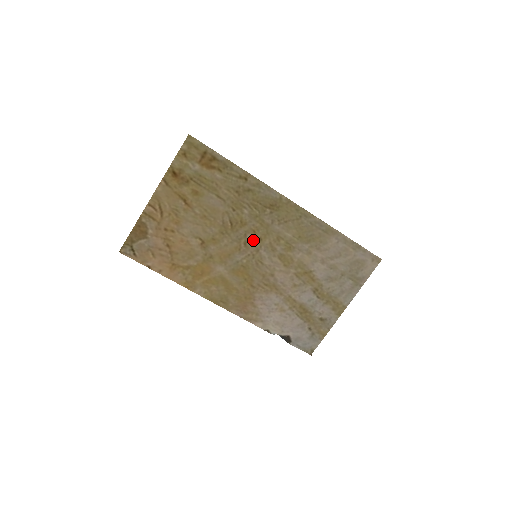
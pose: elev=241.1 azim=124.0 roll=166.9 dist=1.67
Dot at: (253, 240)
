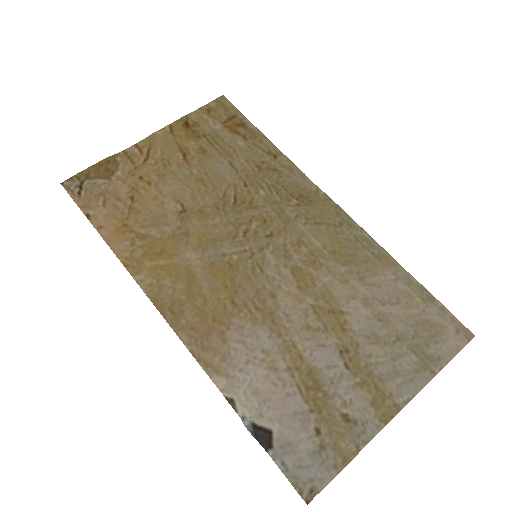
Dot at: (259, 232)
